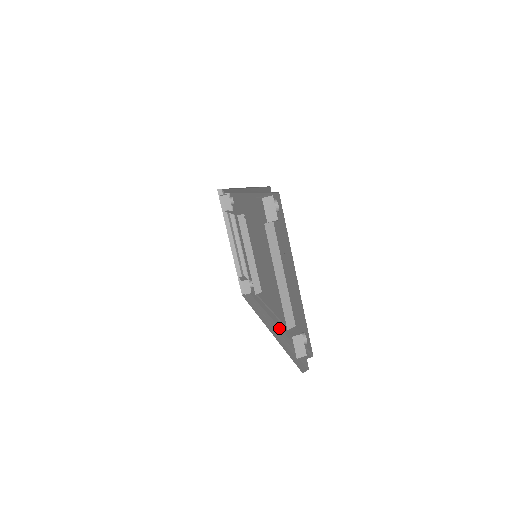
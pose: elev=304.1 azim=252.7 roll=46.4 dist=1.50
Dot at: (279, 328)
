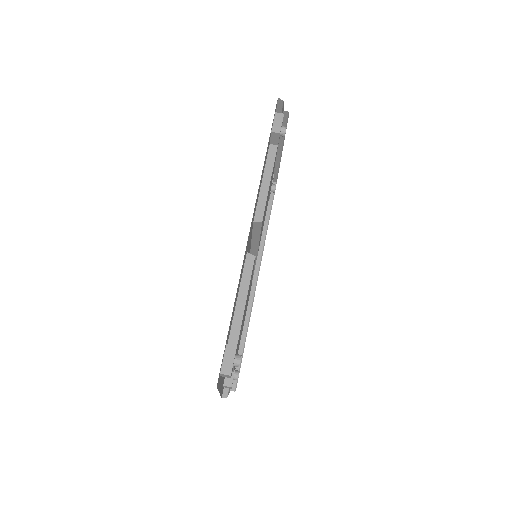
Dot at: occluded
